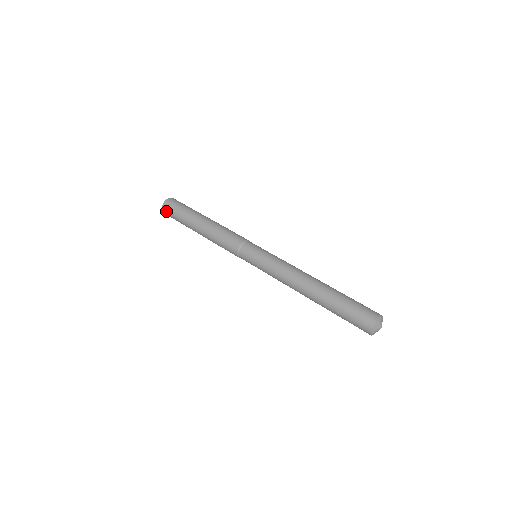
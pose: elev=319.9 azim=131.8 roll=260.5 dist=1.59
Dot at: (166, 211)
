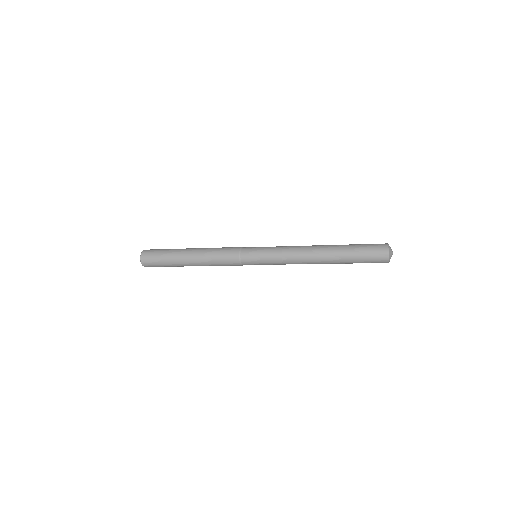
Dot at: (146, 259)
